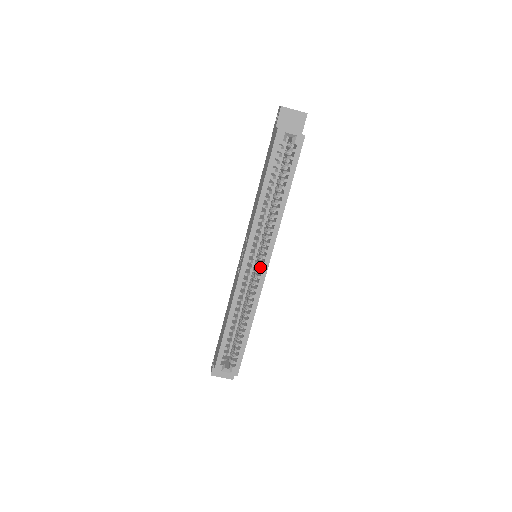
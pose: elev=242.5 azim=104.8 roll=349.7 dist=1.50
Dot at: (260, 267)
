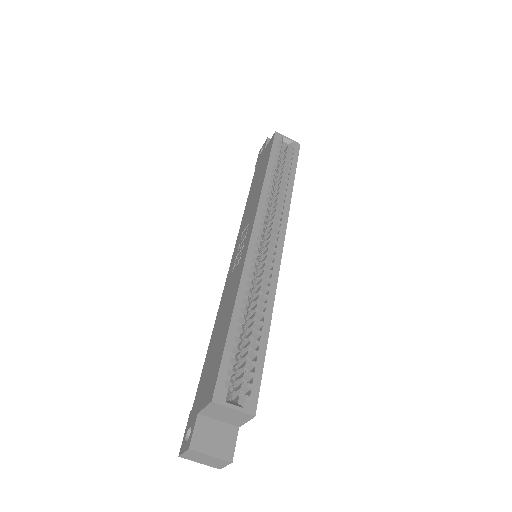
Dot at: (270, 251)
